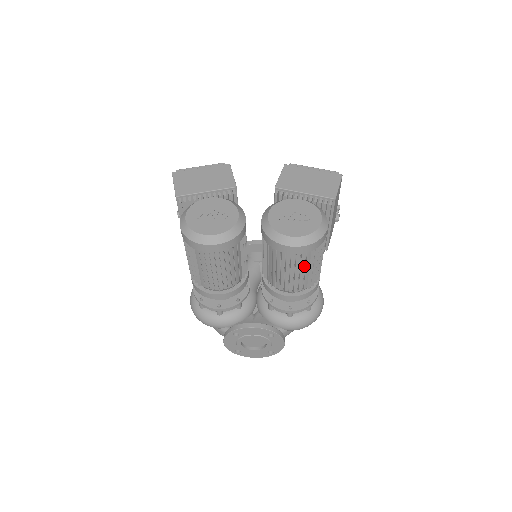
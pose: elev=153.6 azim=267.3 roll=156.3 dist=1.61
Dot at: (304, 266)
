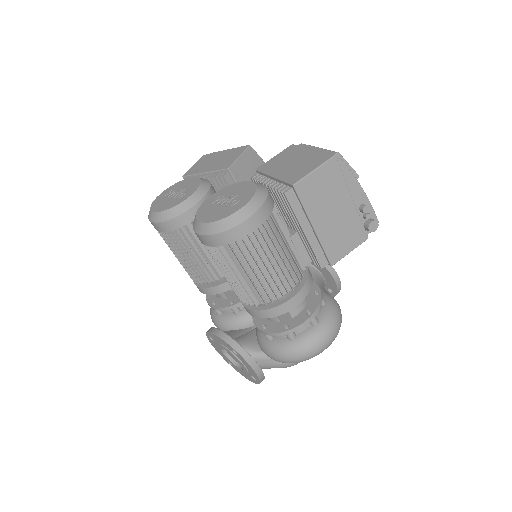
Dot at: (235, 267)
